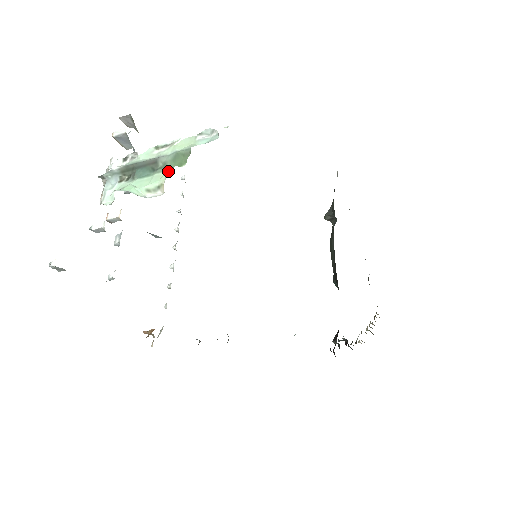
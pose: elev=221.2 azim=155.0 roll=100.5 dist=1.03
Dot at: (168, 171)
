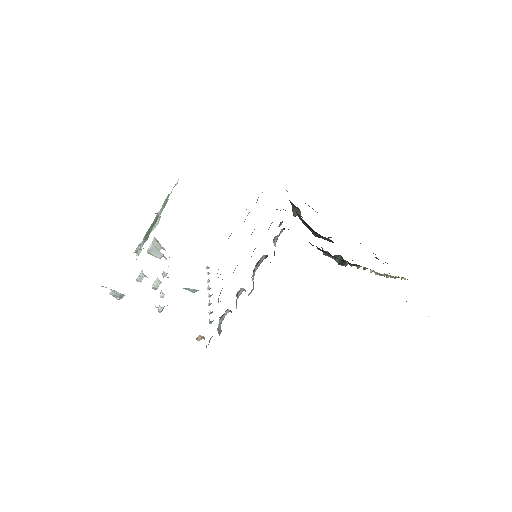
Dot at: occluded
